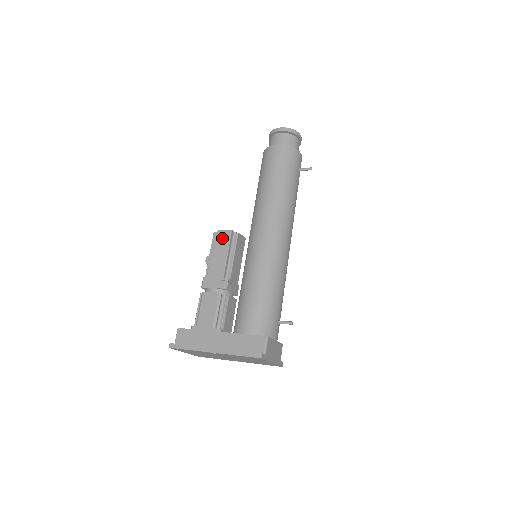
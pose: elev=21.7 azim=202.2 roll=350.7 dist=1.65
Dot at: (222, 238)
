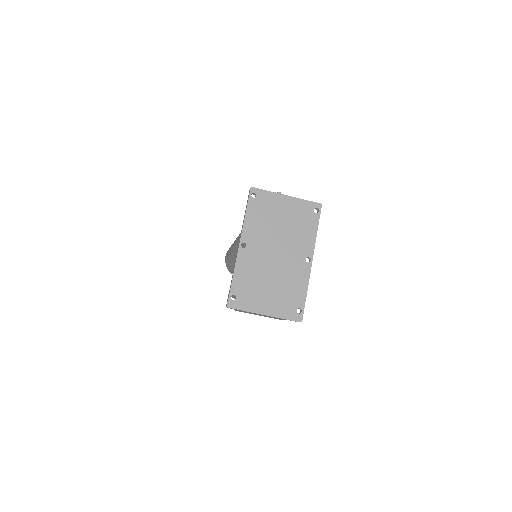
Dot at: occluded
